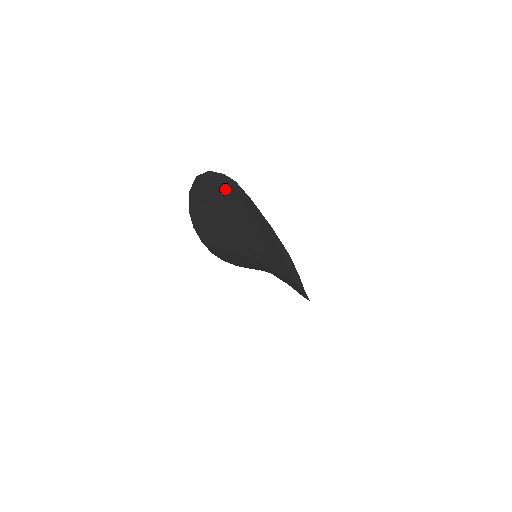
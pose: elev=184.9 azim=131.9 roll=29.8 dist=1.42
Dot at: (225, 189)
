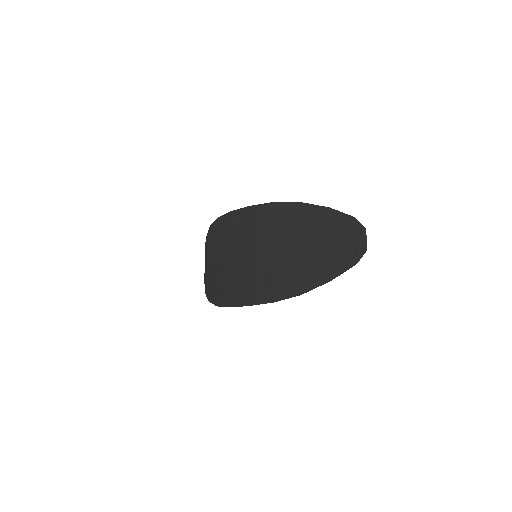
Dot at: (349, 240)
